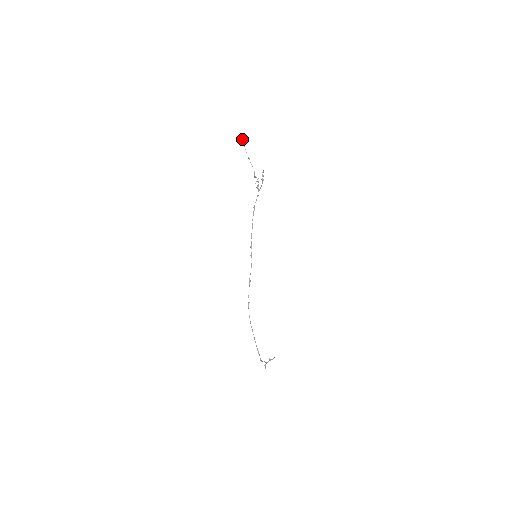
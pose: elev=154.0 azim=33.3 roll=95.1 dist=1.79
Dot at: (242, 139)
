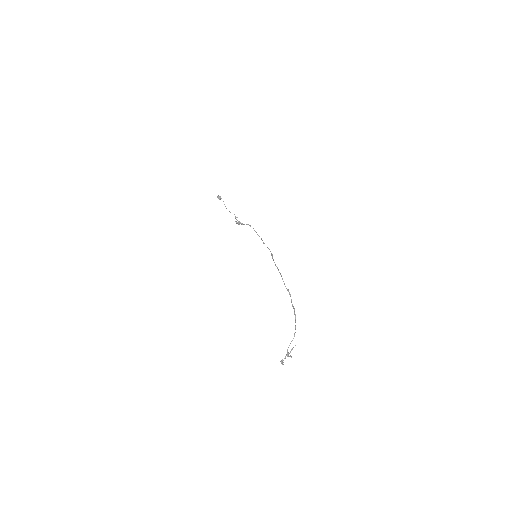
Dot at: (220, 196)
